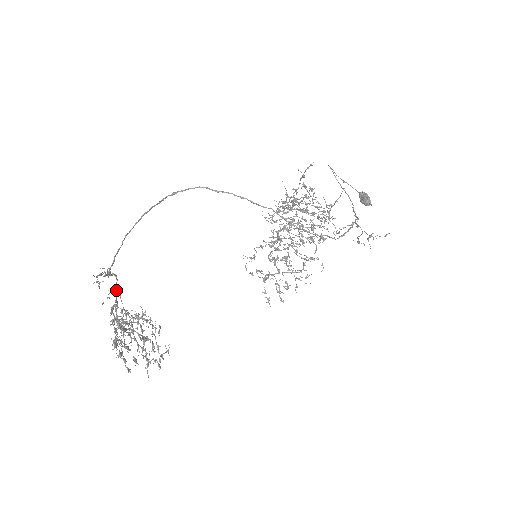
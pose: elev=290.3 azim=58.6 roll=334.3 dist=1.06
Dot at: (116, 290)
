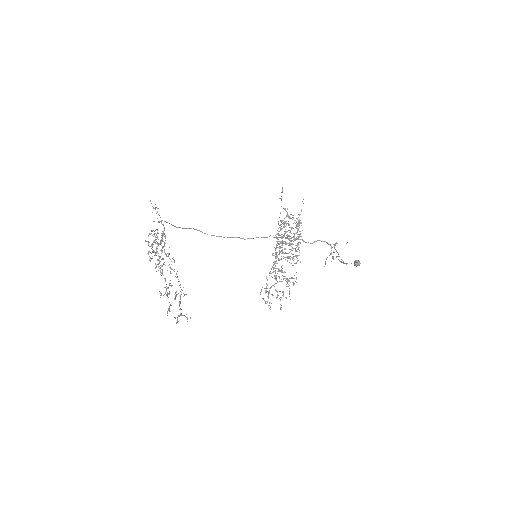
Dot at: occluded
